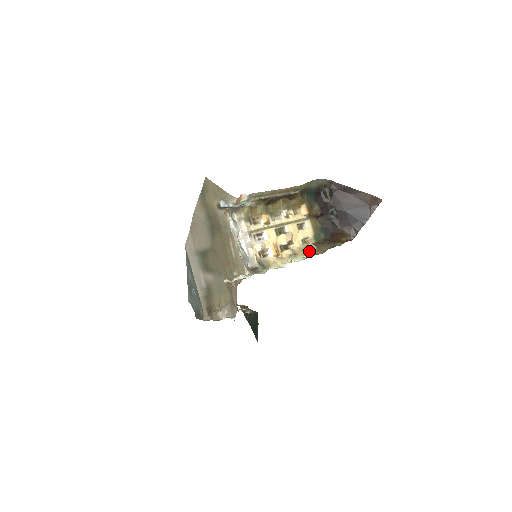
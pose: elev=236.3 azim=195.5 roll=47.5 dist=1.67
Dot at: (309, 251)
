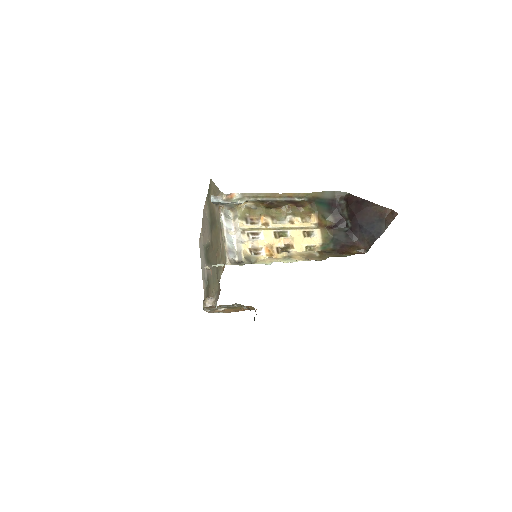
Dot at: (308, 257)
